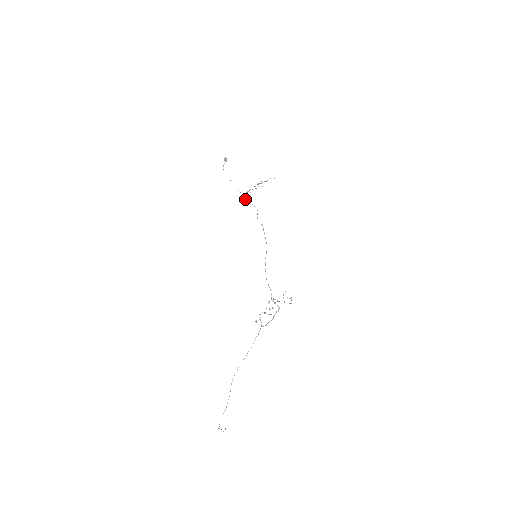
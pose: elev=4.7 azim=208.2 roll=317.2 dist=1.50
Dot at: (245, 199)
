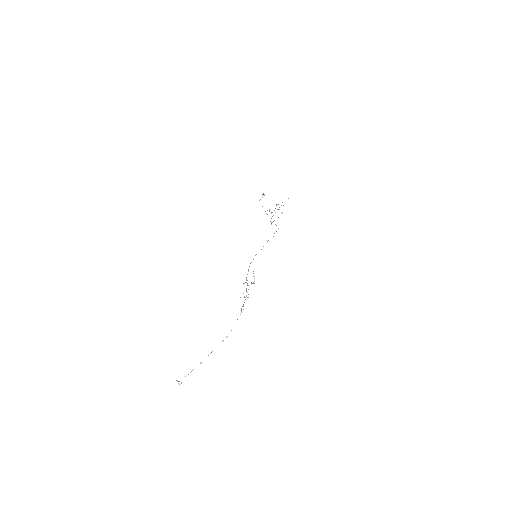
Dot at: (272, 222)
